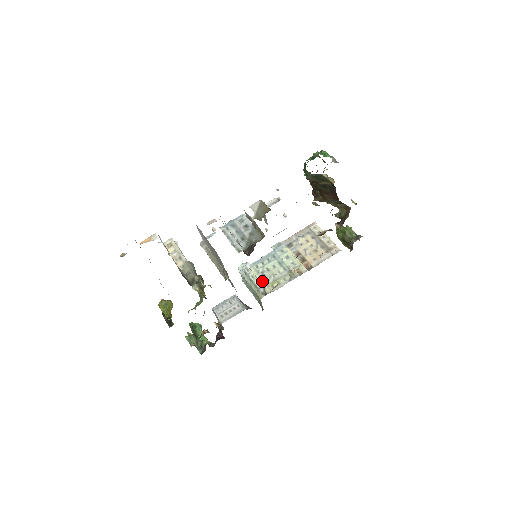
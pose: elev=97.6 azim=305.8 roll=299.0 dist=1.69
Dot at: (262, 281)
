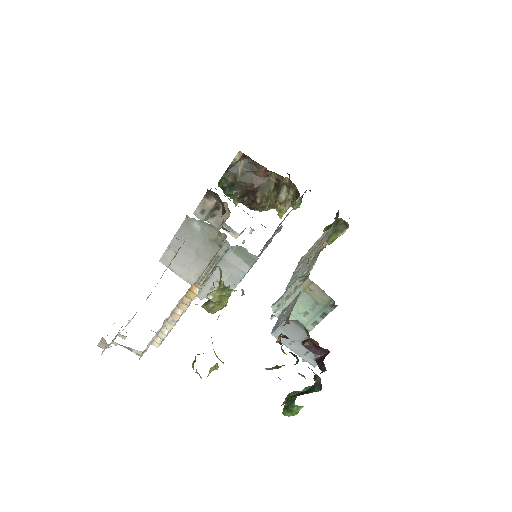
Dot at: occluded
